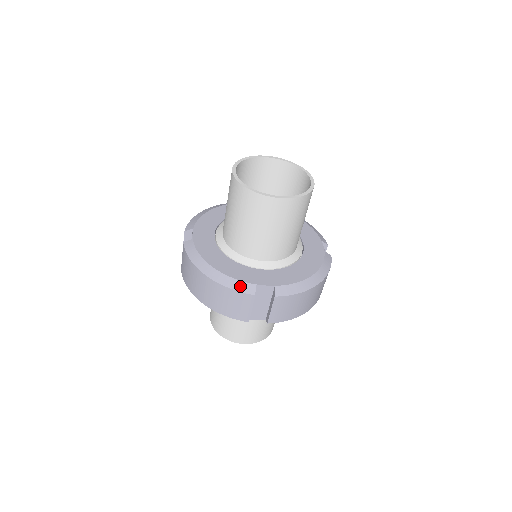
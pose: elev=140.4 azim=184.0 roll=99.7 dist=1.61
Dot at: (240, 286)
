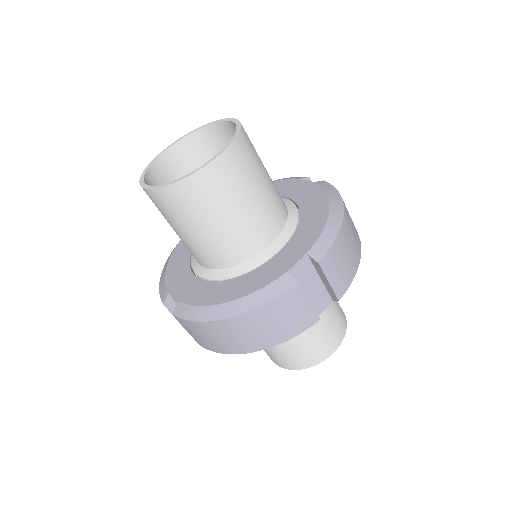
Dot at: (162, 288)
